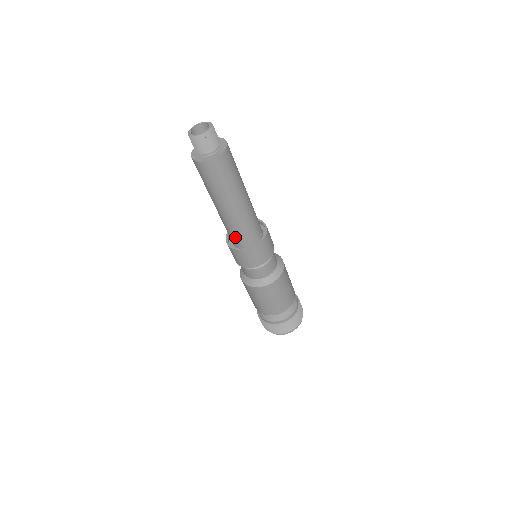
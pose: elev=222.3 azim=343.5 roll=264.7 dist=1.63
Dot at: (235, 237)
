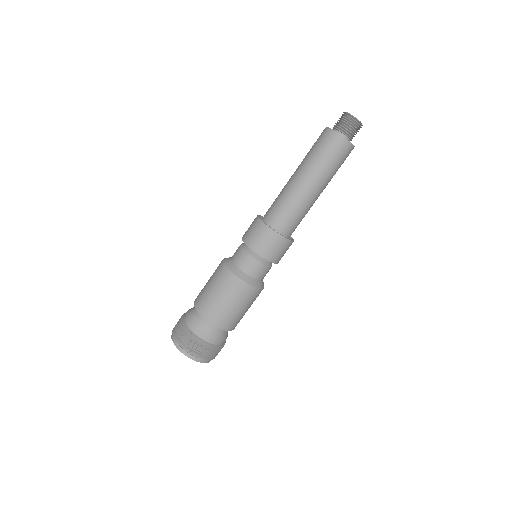
Dot at: (270, 209)
